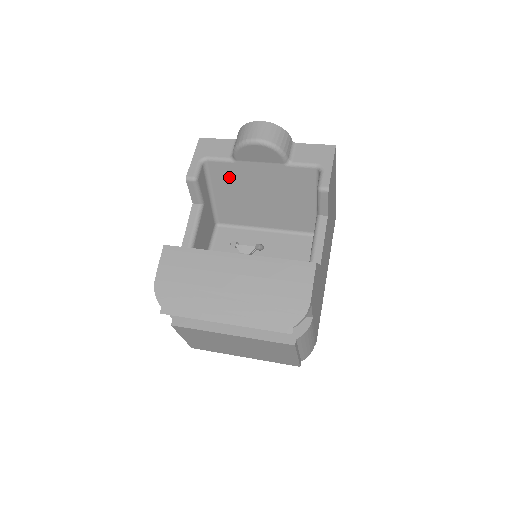
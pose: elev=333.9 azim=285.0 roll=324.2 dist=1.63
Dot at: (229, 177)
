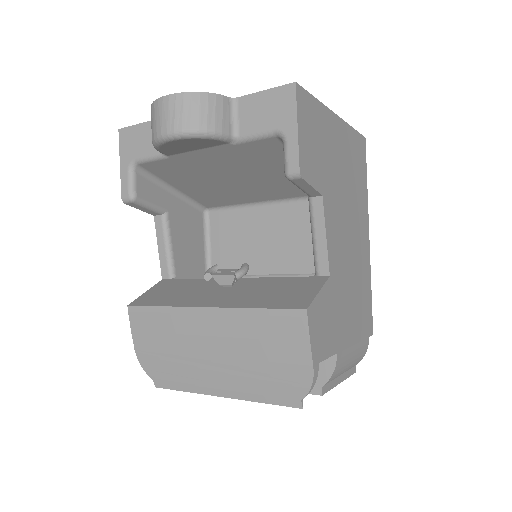
Dot at: (177, 171)
